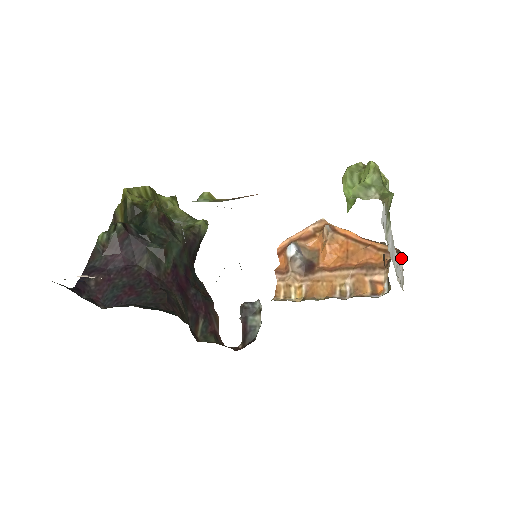
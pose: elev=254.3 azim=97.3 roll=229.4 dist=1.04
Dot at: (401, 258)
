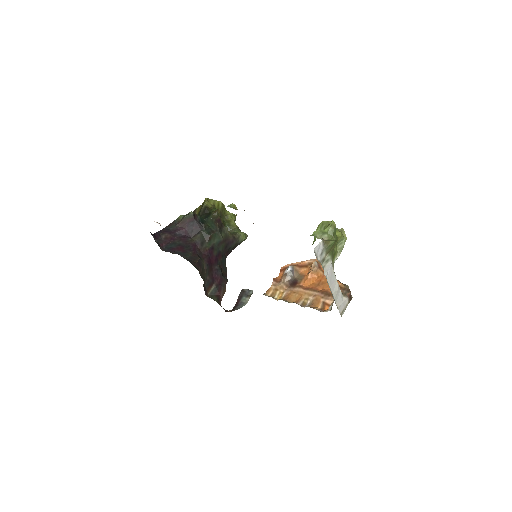
Dot at: (348, 295)
